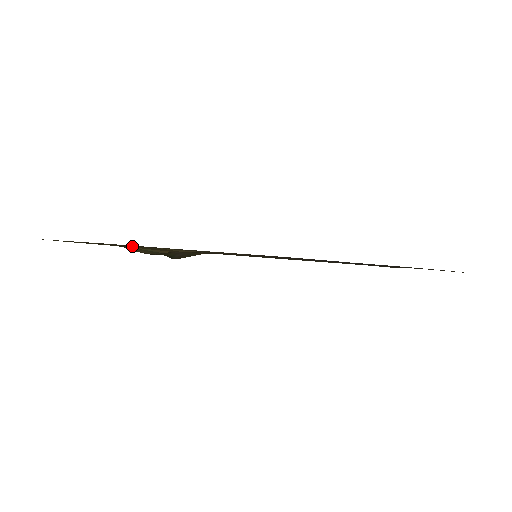
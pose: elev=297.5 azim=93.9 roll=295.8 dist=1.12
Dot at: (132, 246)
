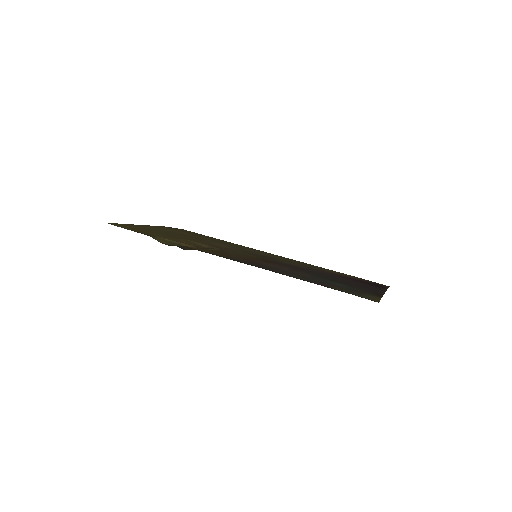
Dot at: (165, 236)
